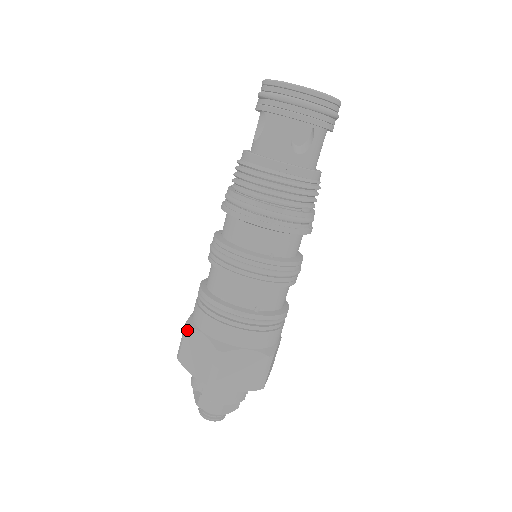
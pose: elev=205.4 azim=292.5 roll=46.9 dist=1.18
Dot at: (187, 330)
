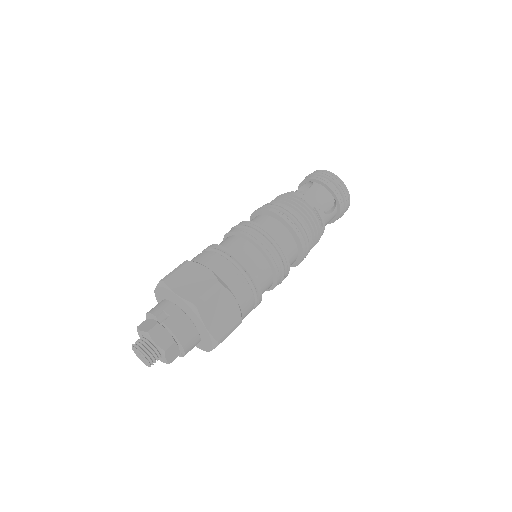
Dot at: (189, 263)
